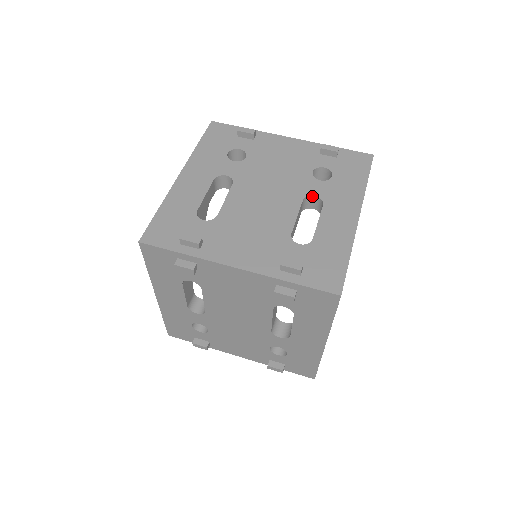
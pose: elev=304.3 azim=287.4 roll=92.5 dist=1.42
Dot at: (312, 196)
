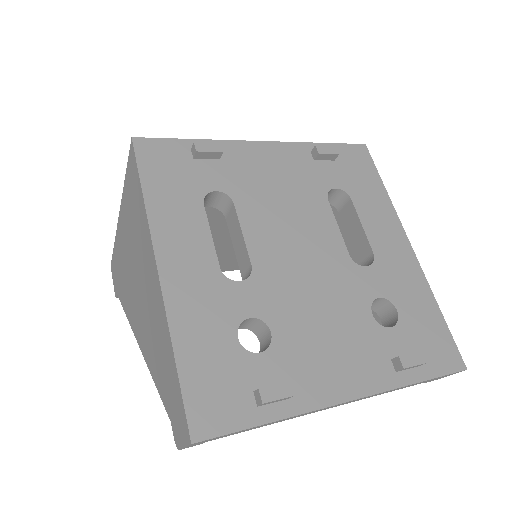
Dot at: occluded
